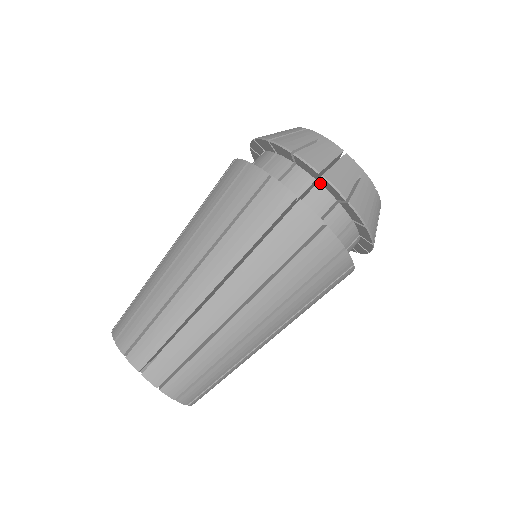
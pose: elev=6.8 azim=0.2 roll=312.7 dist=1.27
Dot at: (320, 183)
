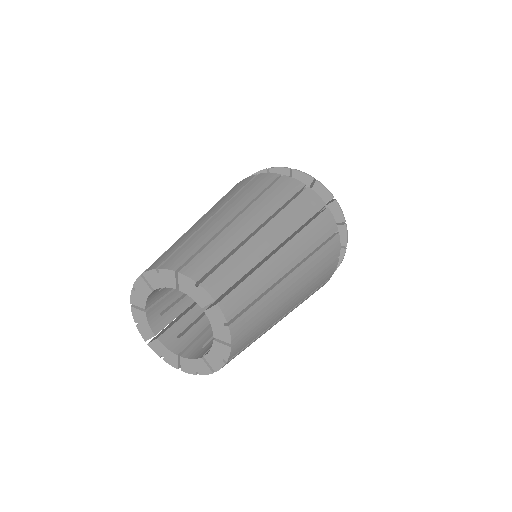
Dot at: occluded
